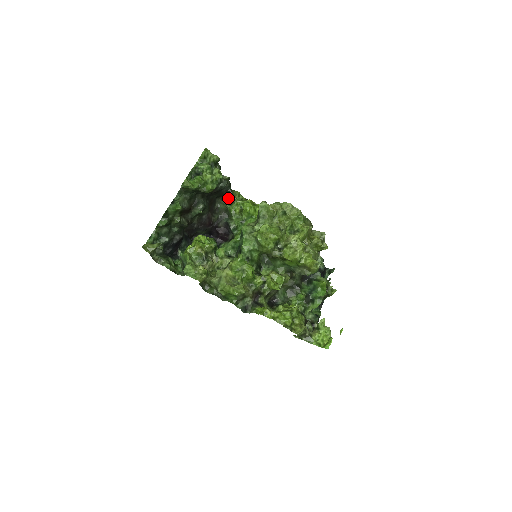
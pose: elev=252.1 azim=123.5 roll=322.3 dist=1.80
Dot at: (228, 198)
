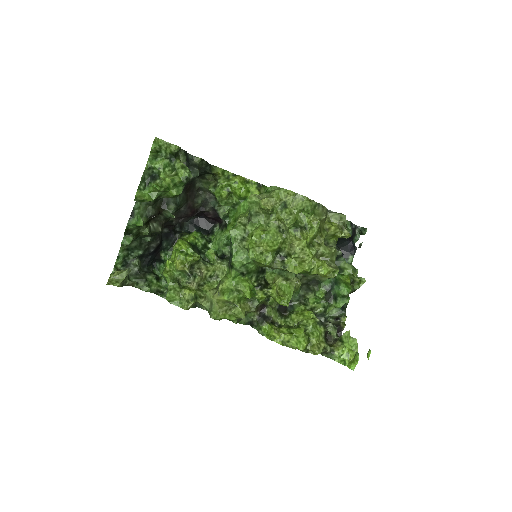
Dot at: (210, 176)
